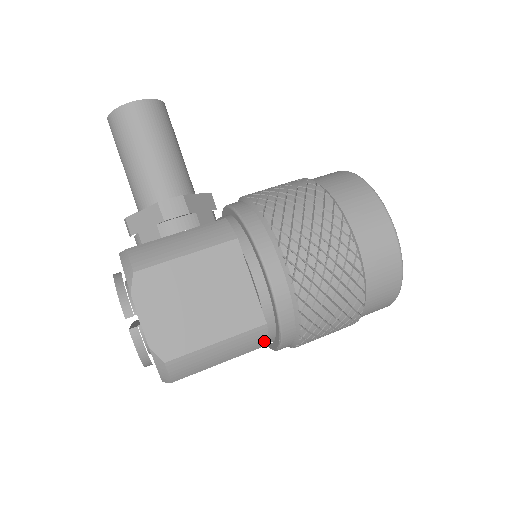
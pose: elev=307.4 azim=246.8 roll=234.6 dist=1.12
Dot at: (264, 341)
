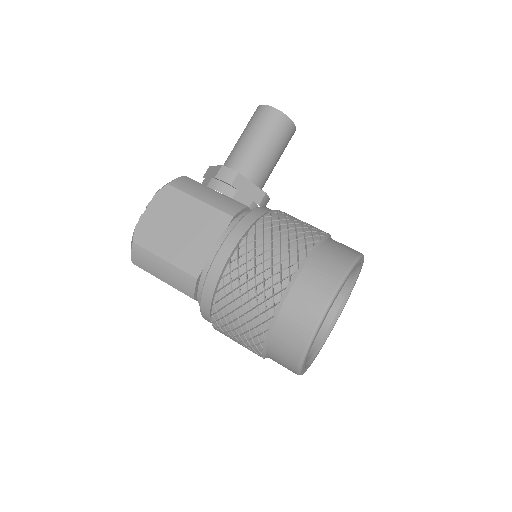
Dot at: (191, 292)
